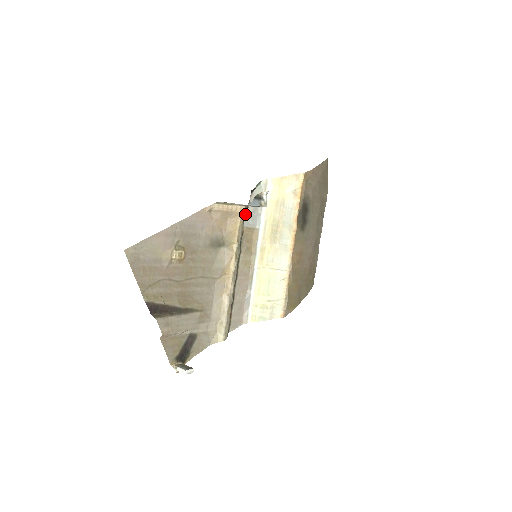
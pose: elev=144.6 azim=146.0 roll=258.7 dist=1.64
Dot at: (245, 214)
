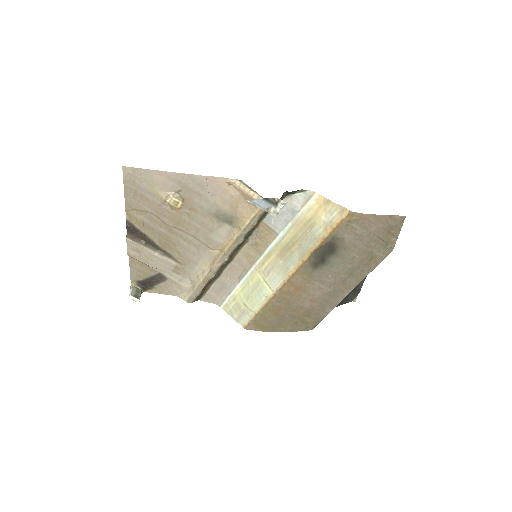
Dot at: occluded
